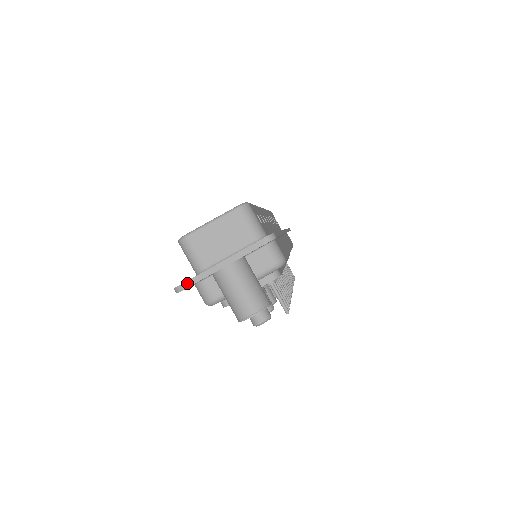
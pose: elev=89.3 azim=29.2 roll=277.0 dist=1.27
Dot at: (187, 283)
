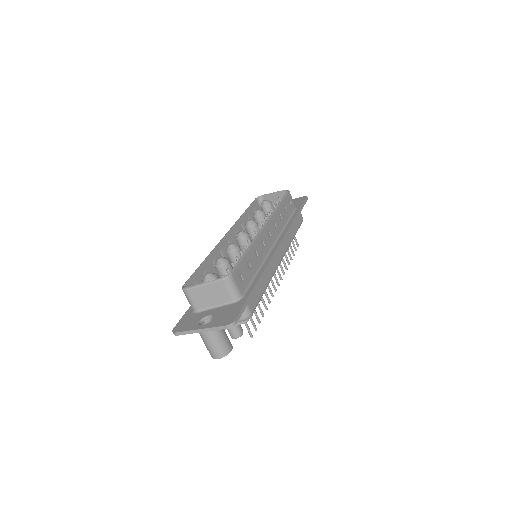
Dot at: (179, 333)
